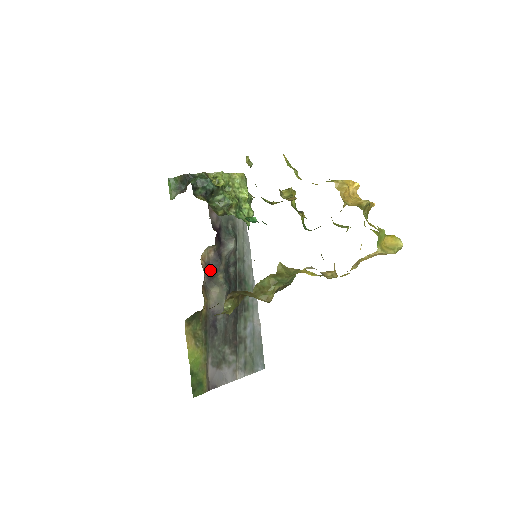
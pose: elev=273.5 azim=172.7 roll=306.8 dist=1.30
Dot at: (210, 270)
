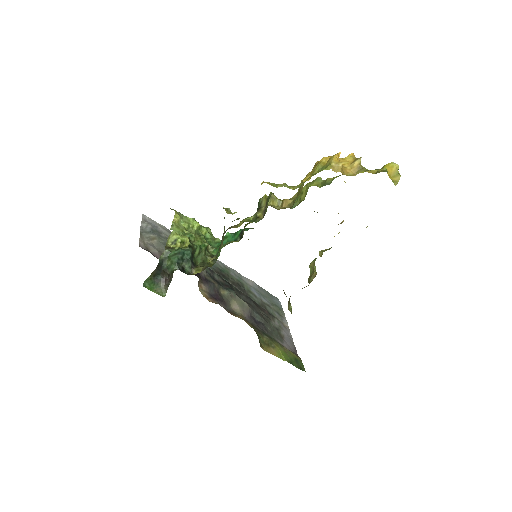
Dot at: (216, 297)
